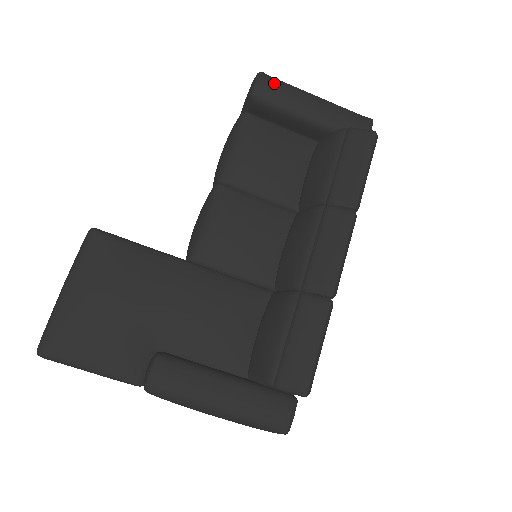
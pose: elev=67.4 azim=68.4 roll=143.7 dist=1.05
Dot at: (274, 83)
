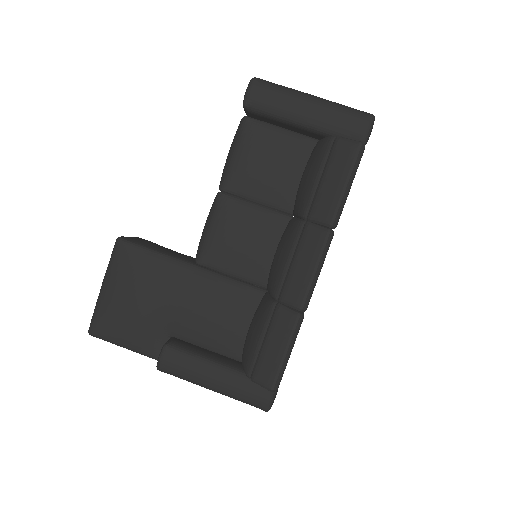
Dot at: (265, 90)
